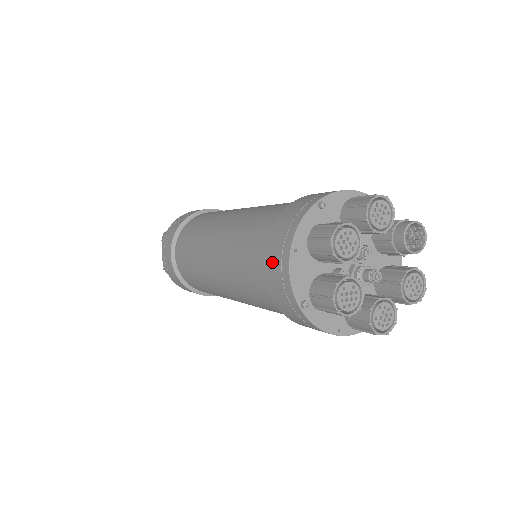
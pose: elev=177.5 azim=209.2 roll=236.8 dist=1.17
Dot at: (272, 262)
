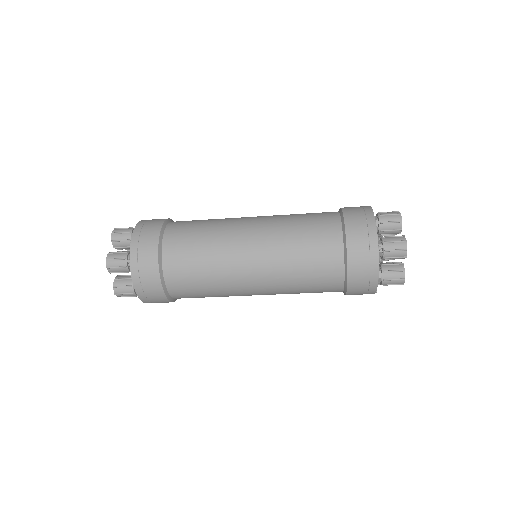
Dot at: (356, 222)
